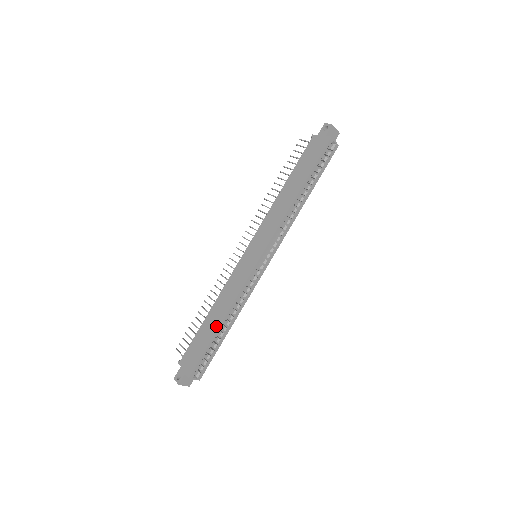
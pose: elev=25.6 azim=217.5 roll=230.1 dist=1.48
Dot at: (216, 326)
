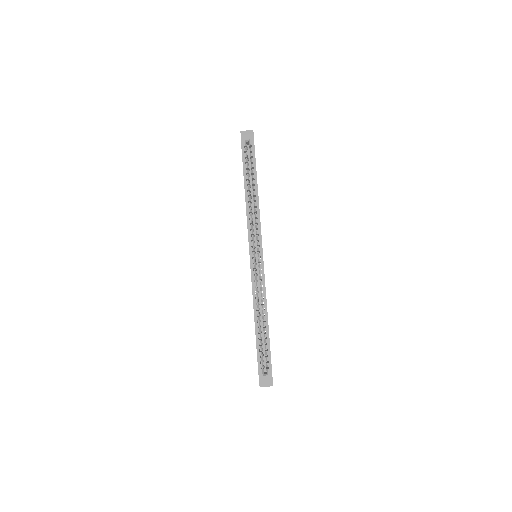
Dot at: occluded
